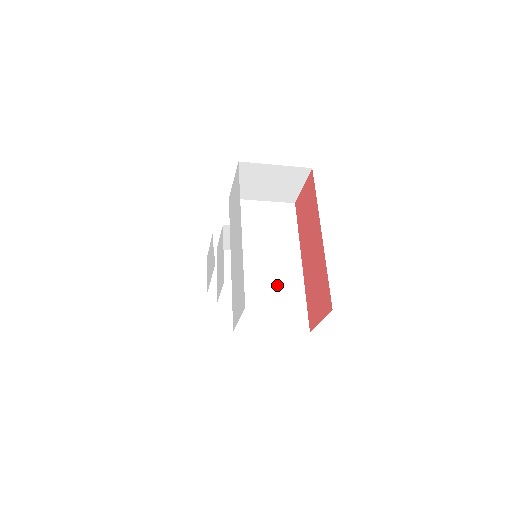
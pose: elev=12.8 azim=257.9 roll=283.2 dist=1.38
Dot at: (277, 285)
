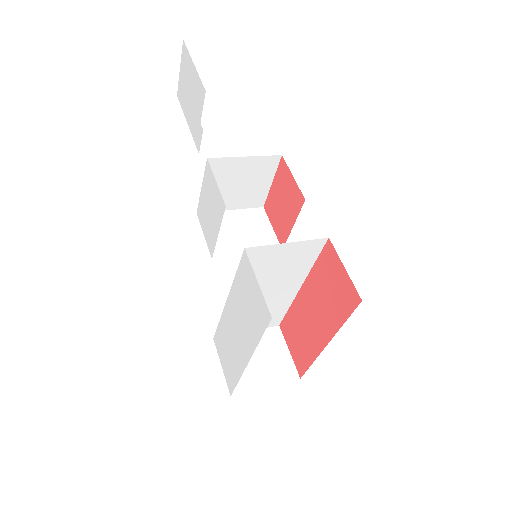
Dot at: occluded
